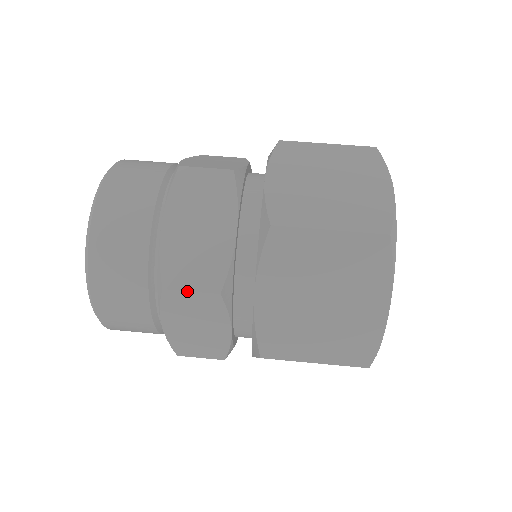
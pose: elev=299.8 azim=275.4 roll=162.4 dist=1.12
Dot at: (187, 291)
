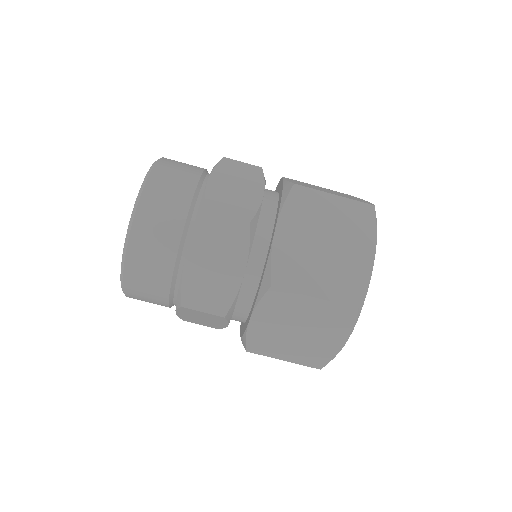
Dot at: (200, 311)
